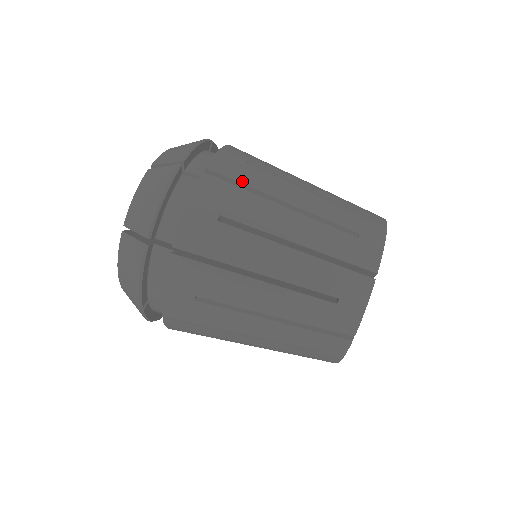
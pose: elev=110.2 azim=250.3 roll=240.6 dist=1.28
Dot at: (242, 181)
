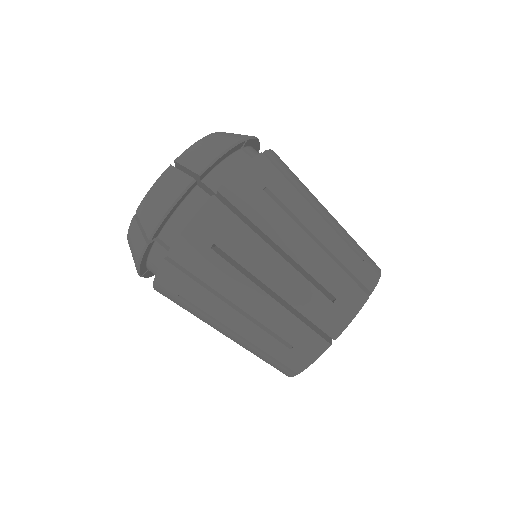
Dot at: (288, 176)
